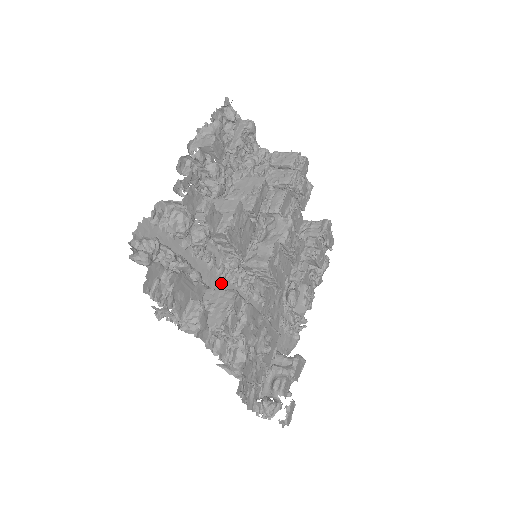
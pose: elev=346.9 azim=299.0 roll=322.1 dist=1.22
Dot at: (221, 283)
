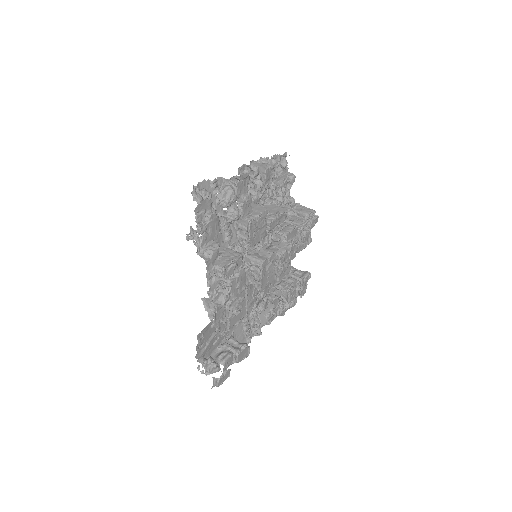
Dot at: occluded
